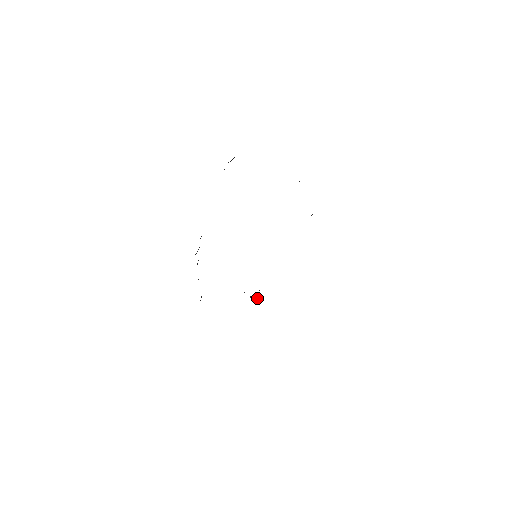
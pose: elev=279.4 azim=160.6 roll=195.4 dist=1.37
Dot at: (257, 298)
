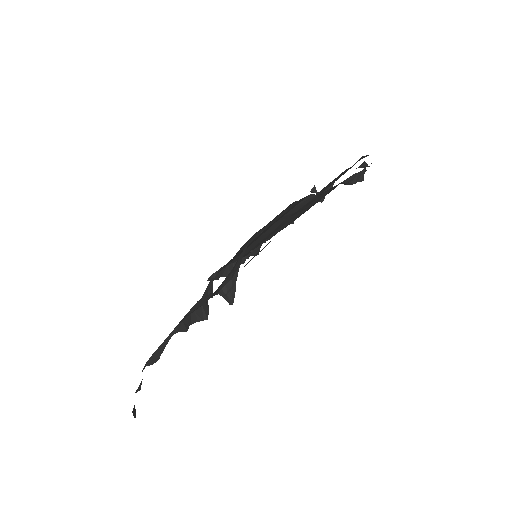
Dot at: (228, 298)
